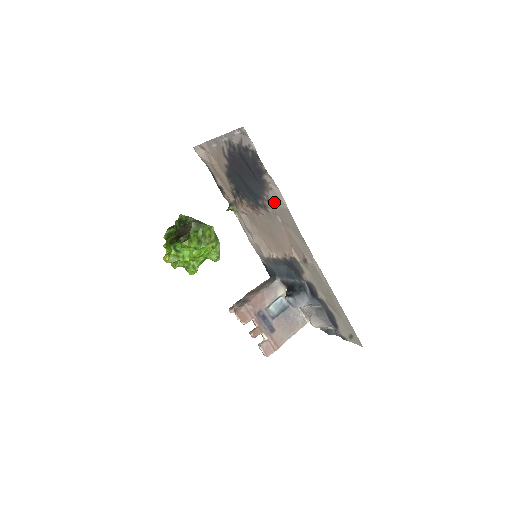
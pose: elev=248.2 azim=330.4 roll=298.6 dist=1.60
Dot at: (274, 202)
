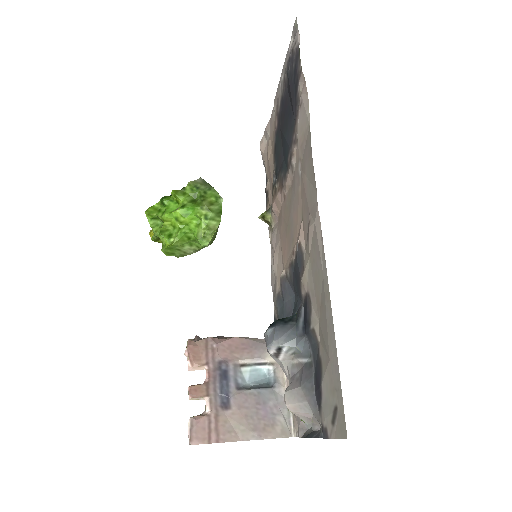
Dot at: (299, 131)
